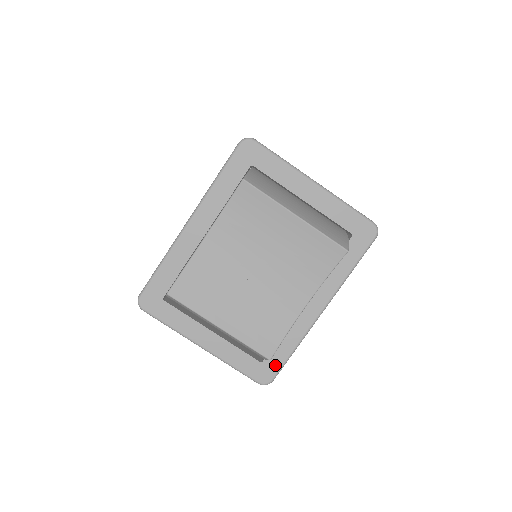
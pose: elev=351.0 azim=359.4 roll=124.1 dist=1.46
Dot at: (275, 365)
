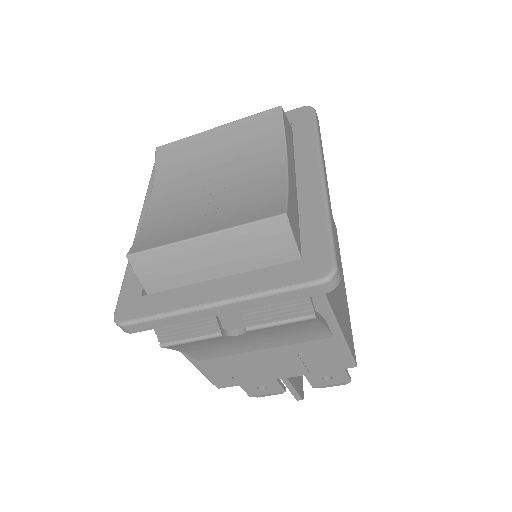
Dot at: (320, 248)
